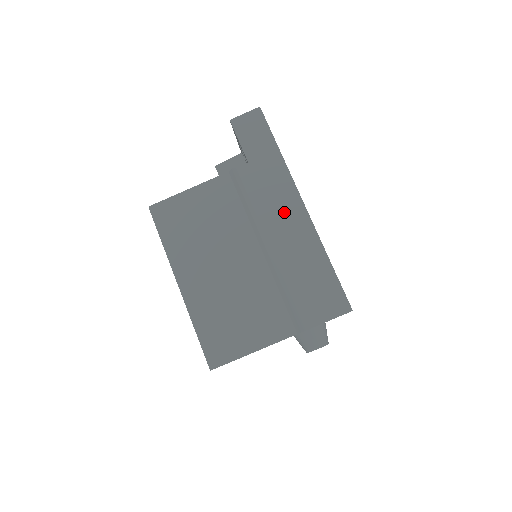
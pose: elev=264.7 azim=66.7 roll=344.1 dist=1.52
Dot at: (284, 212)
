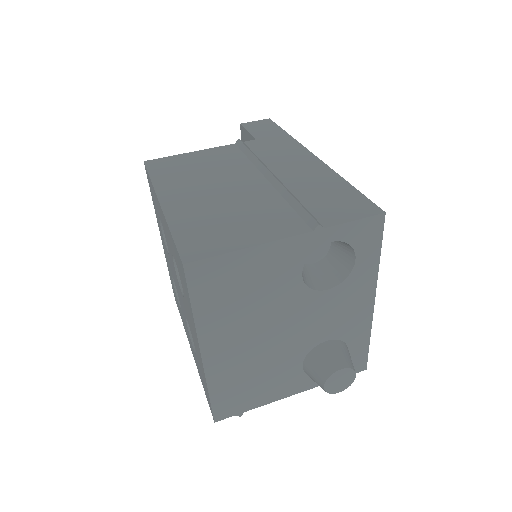
Dot at: (293, 159)
